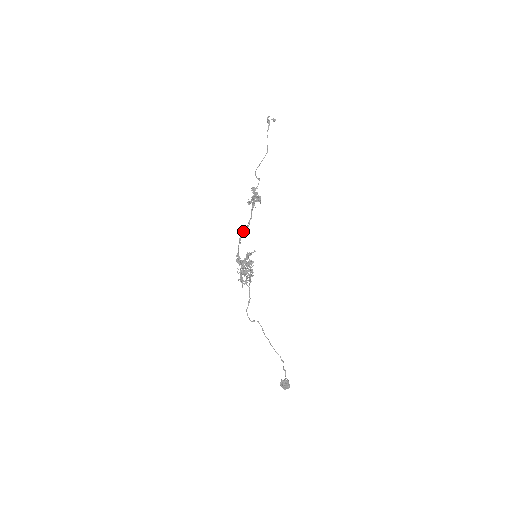
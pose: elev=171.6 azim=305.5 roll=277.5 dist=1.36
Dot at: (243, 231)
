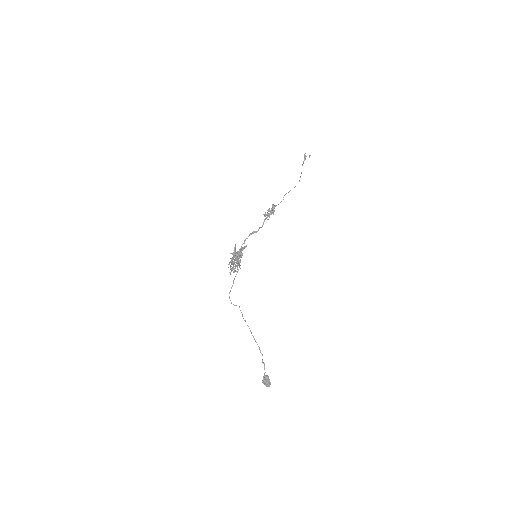
Dot at: (250, 234)
